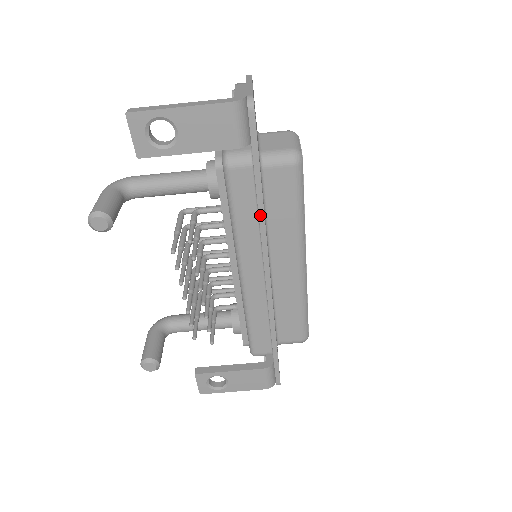
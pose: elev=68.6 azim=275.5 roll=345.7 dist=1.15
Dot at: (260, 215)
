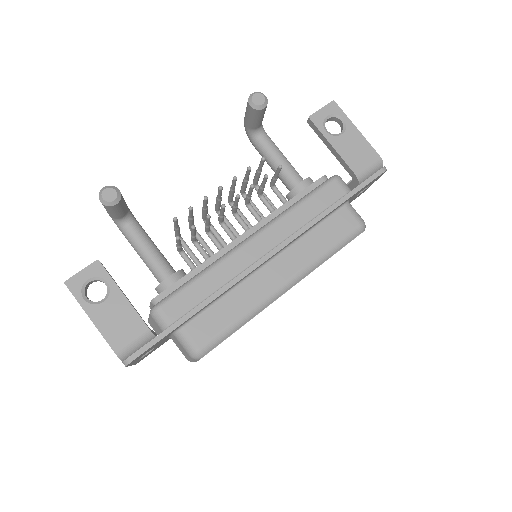
Dot at: (319, 217)
